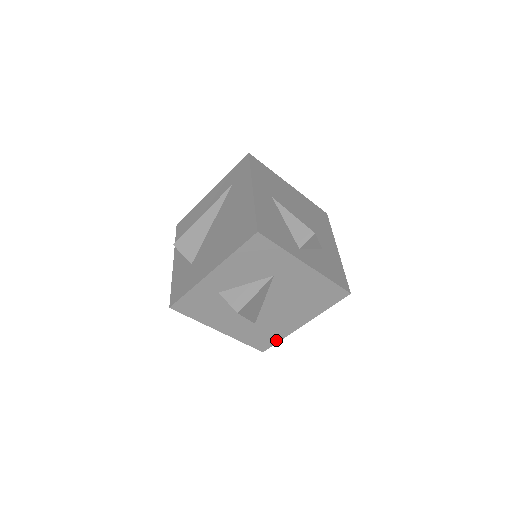
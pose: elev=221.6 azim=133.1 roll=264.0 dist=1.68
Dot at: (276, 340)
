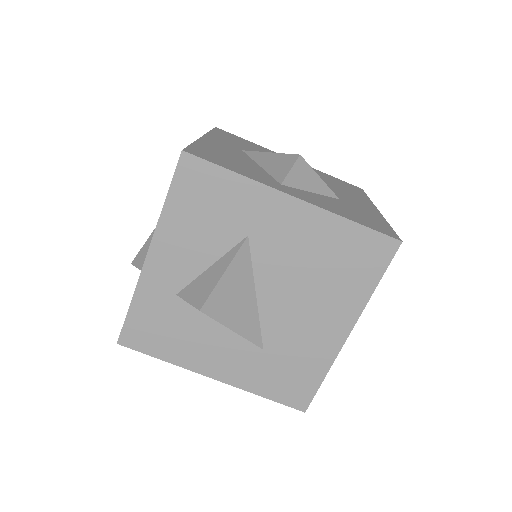
Dot at: (316, 380)
